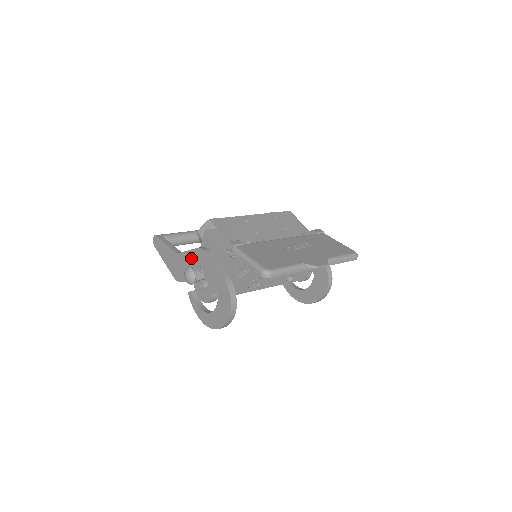
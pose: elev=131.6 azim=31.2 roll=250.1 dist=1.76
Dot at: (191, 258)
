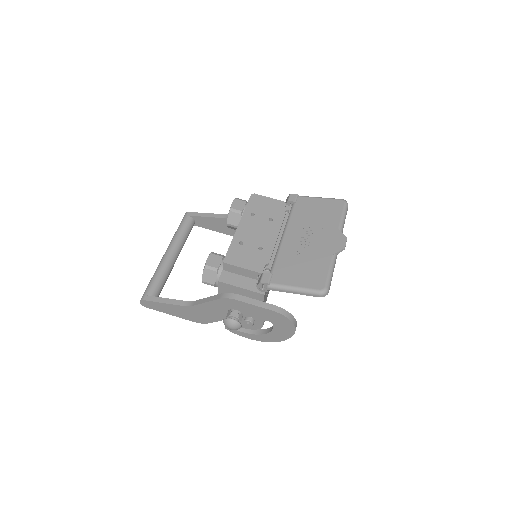
Dot at: (215, 307)
